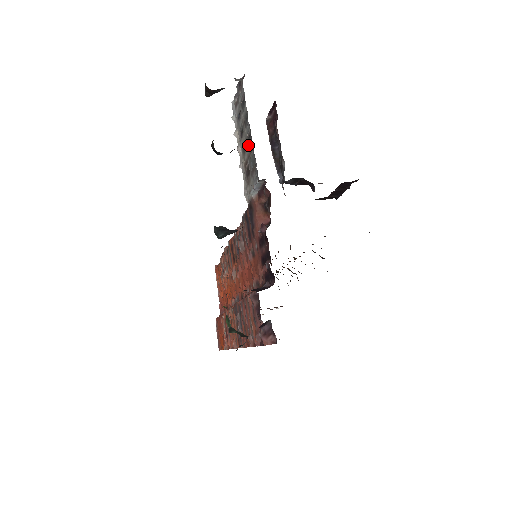
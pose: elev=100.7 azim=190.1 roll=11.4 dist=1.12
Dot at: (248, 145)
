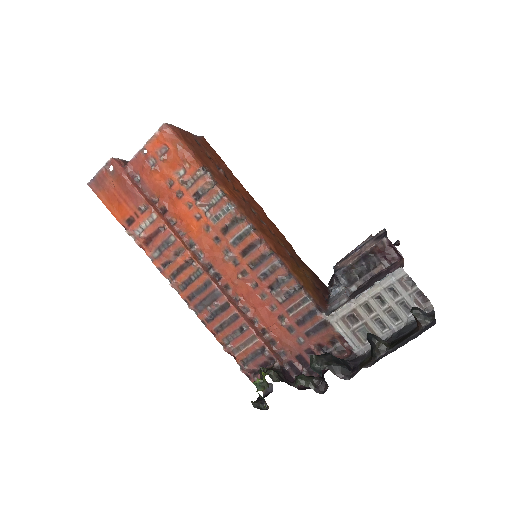
Dot at: (374, 323)
